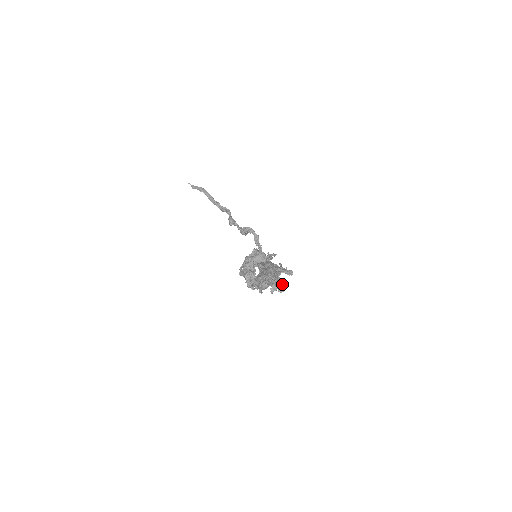
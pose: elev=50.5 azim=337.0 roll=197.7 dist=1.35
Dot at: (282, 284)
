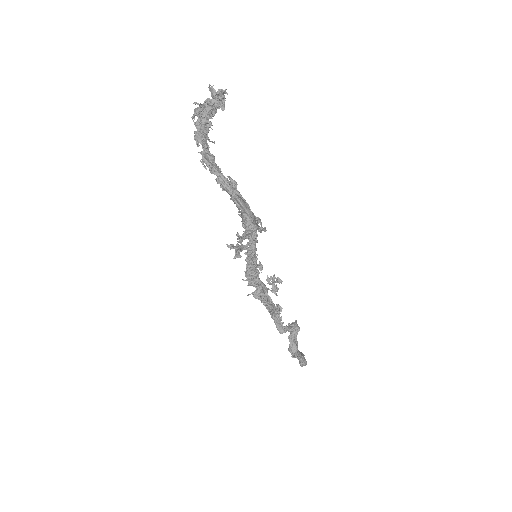
Dot at: (238, 212)
